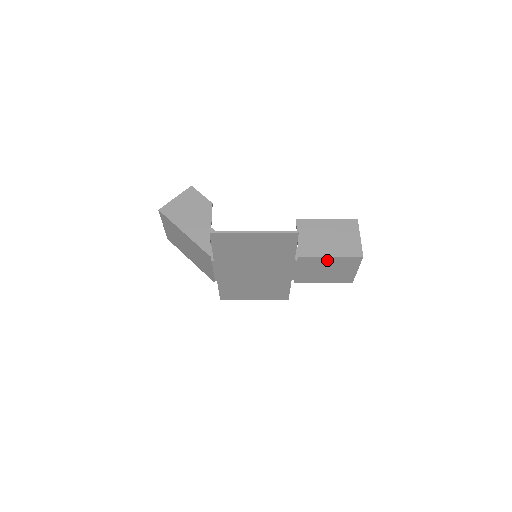
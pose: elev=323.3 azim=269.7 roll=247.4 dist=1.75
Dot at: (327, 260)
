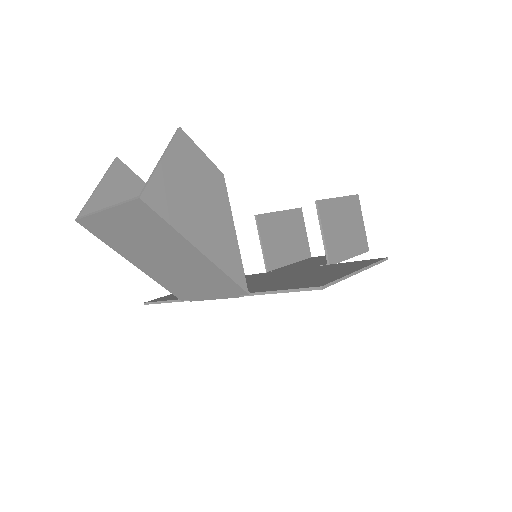
Dot at: occluded
